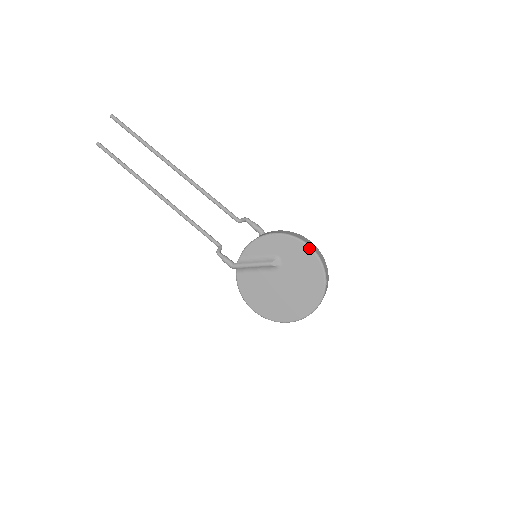
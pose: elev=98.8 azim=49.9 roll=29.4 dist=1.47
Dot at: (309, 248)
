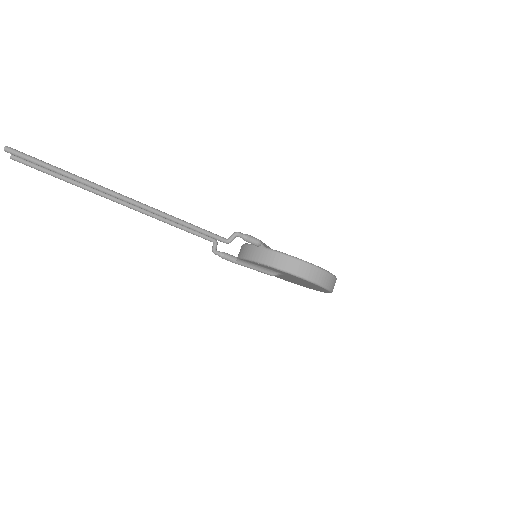
Dot at: occluded
